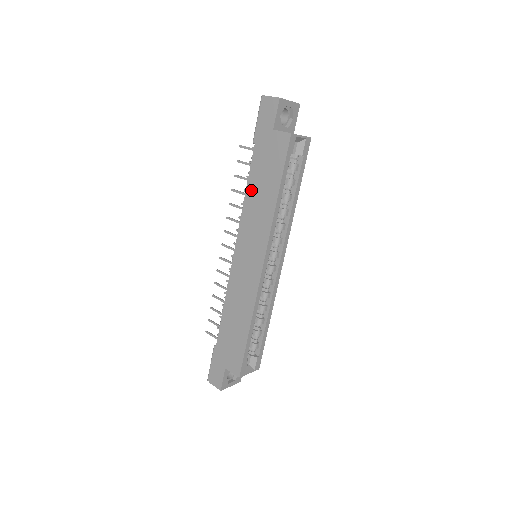
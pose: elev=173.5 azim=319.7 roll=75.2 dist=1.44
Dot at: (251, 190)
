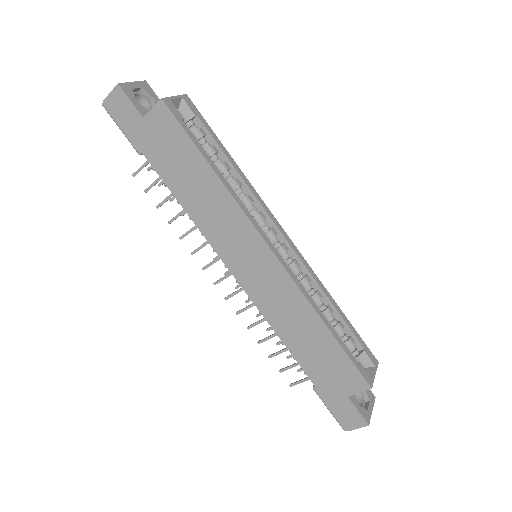
Dot at: (184, 197)
